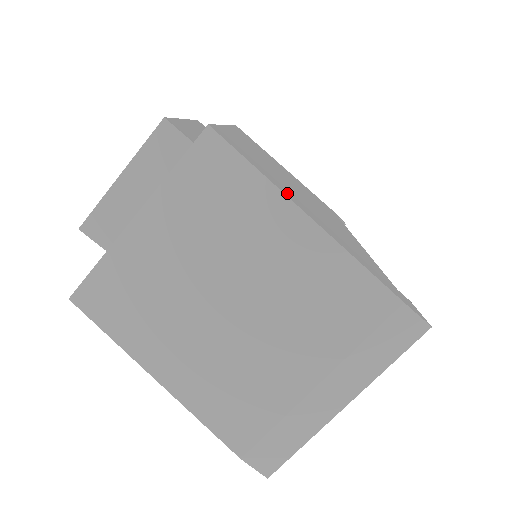
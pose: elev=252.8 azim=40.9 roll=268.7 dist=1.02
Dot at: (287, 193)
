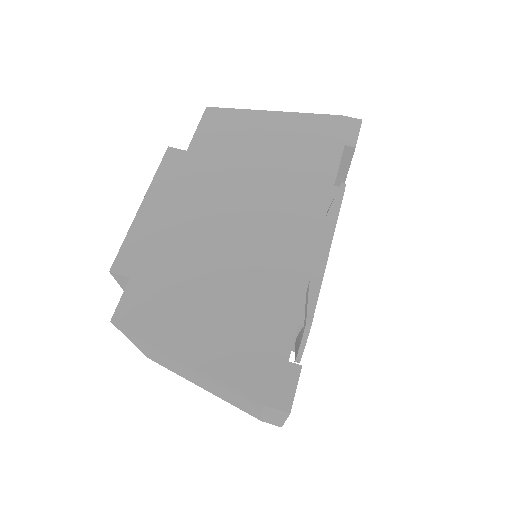
Dot at: (177, 336)
